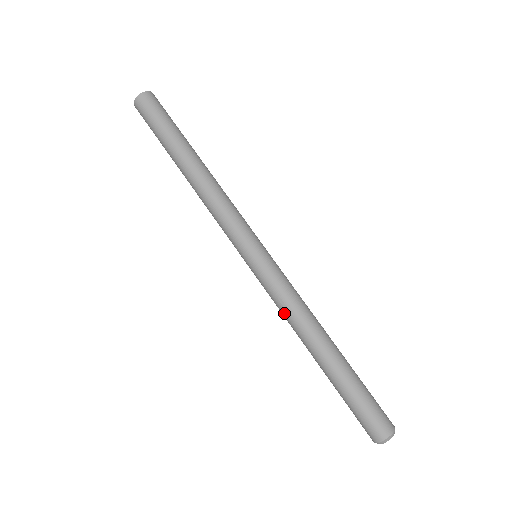
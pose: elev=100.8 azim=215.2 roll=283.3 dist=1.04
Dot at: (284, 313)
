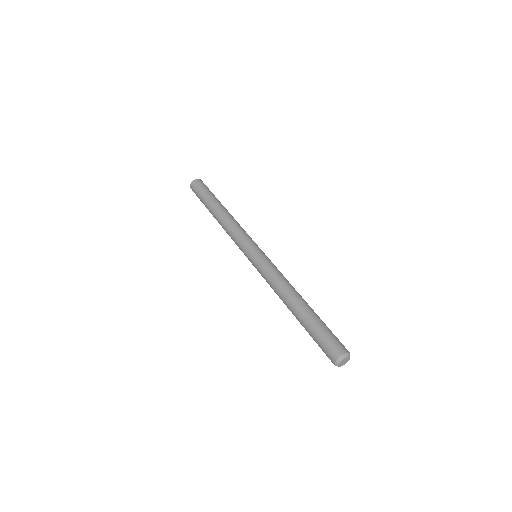
Dot at: (271, 285)
